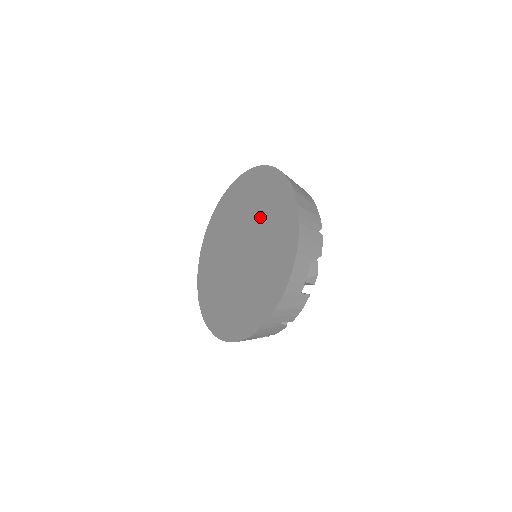
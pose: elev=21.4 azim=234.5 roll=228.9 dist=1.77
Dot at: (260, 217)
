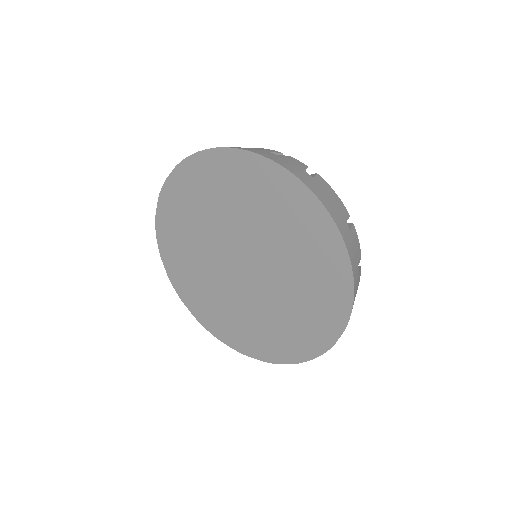
Dot at: (291, 282)
